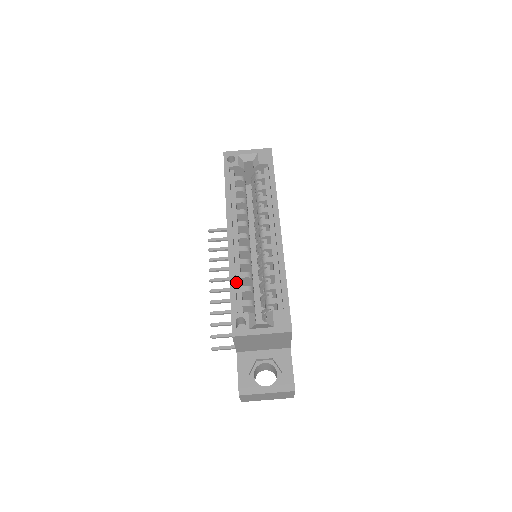
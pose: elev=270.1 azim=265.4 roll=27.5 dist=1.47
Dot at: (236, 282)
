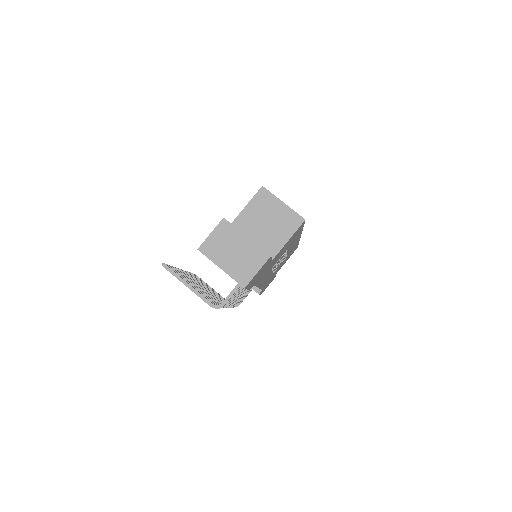
Dot at: occluded
